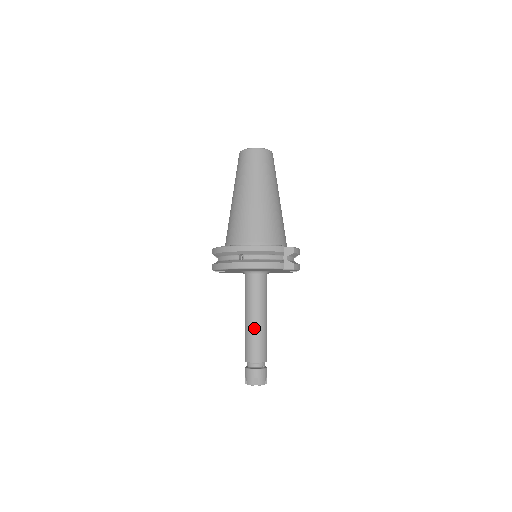
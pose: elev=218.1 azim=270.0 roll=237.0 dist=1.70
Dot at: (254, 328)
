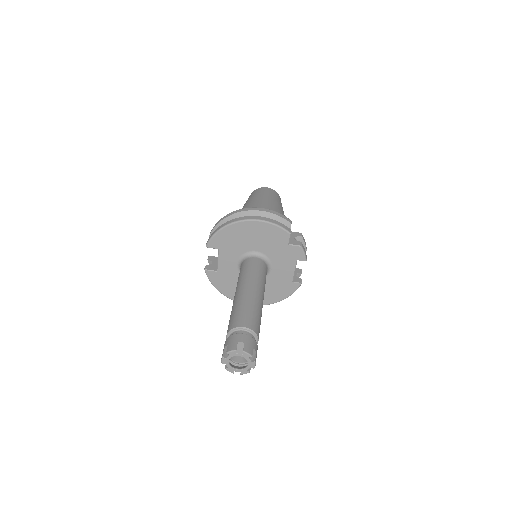
Dot at: (246, 296)
